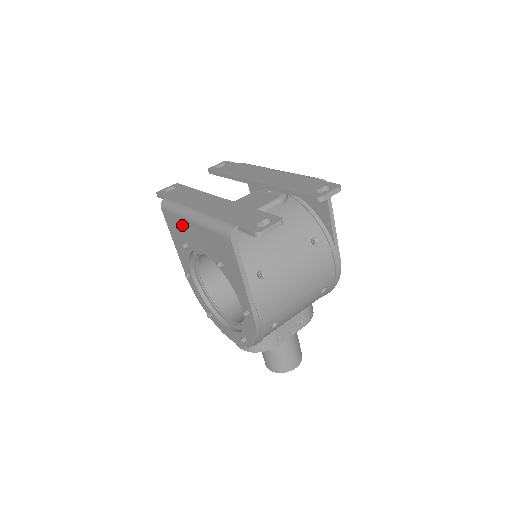
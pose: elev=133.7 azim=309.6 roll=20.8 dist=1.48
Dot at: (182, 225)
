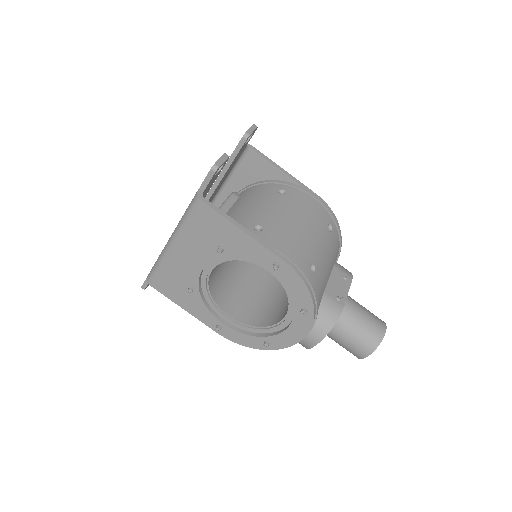
Dot at: (172, 269)
